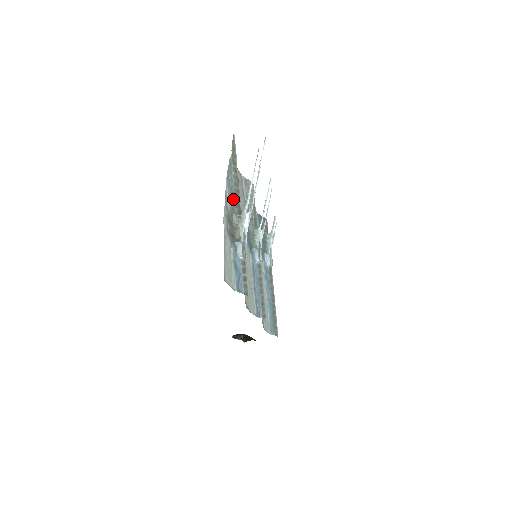
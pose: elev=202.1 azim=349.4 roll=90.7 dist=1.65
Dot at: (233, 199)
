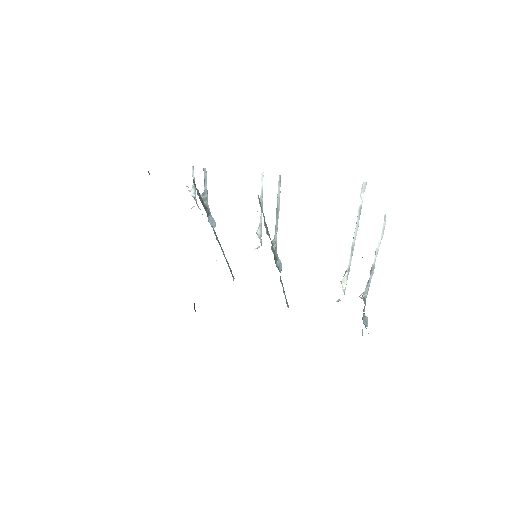
Dot at: occluded
